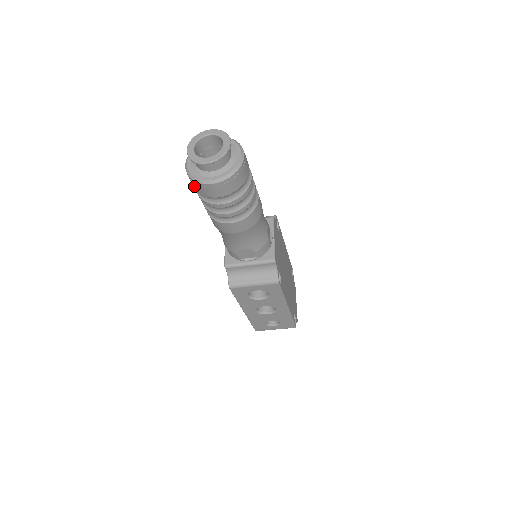
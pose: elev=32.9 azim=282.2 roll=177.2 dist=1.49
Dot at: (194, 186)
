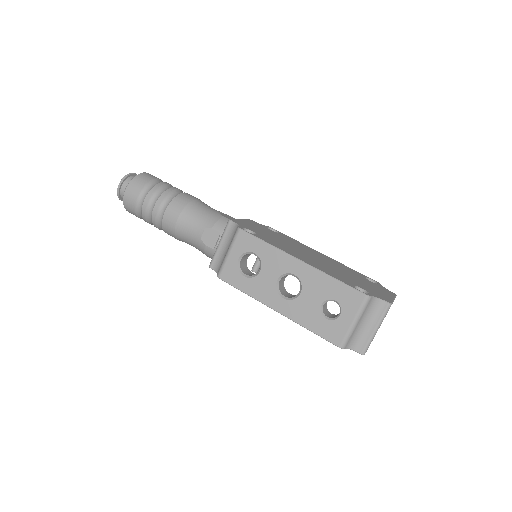
Dot at: (132, 212)
